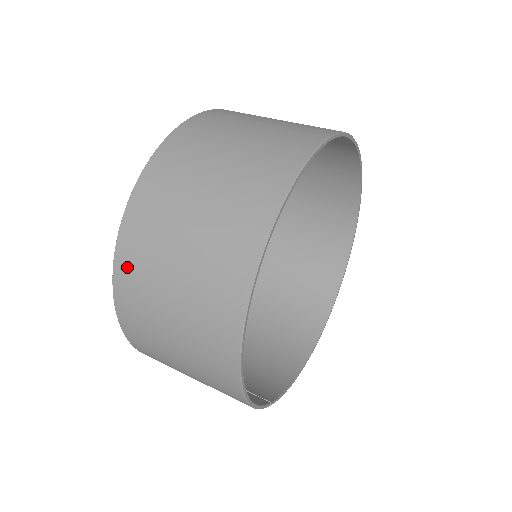
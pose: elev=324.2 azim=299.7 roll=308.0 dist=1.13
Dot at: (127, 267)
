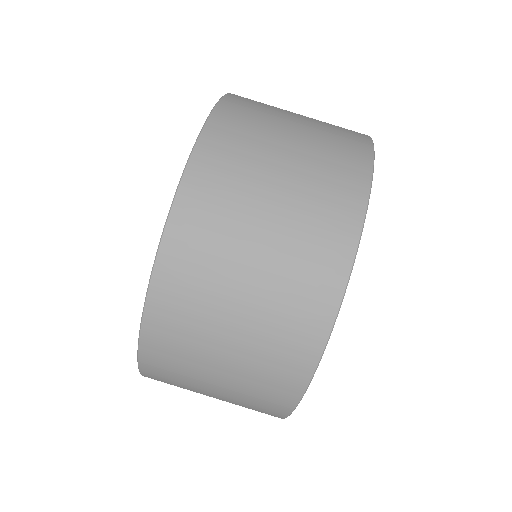
Dot at: occluded
